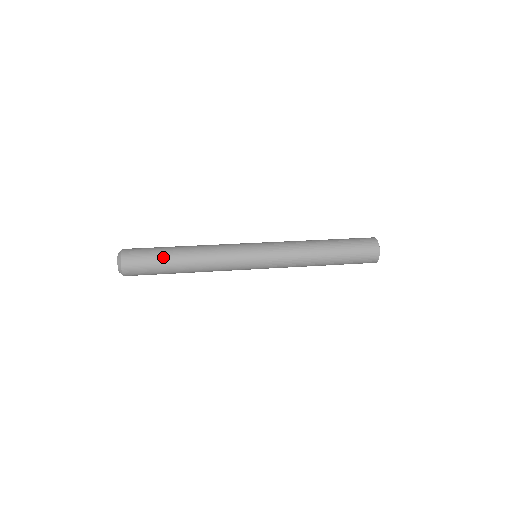
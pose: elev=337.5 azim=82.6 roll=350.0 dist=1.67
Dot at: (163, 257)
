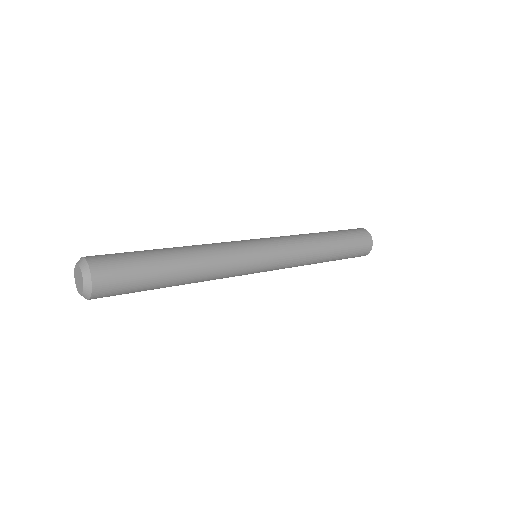
Dot at: (151, 257)
